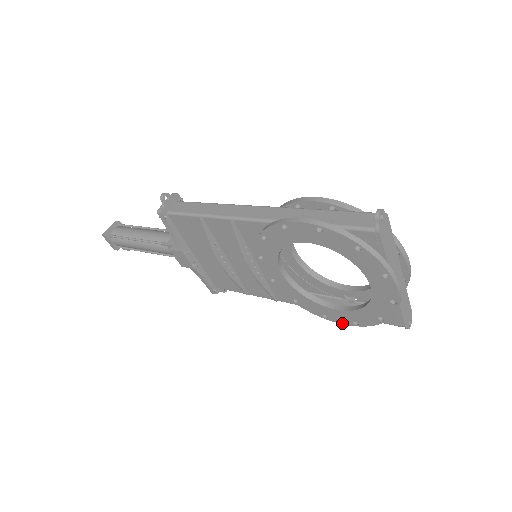
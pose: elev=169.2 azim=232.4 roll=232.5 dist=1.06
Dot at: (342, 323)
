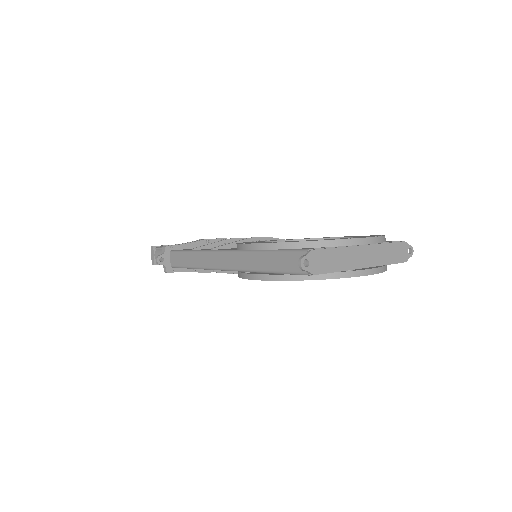
Dot at: occluded
